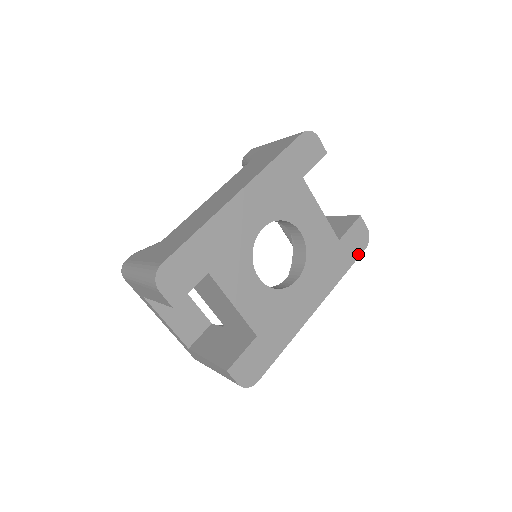
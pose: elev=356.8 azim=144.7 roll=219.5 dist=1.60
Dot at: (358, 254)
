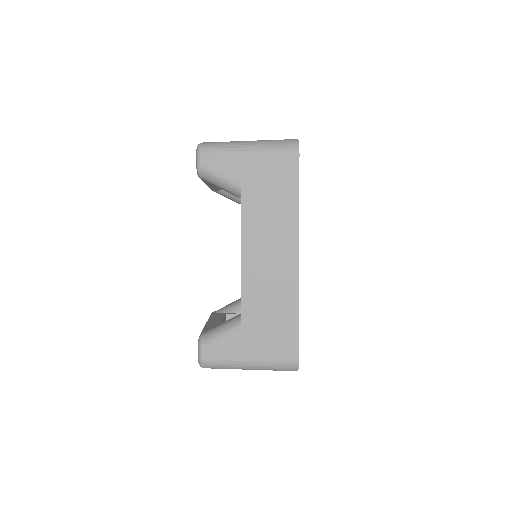
Dot at: occluded
